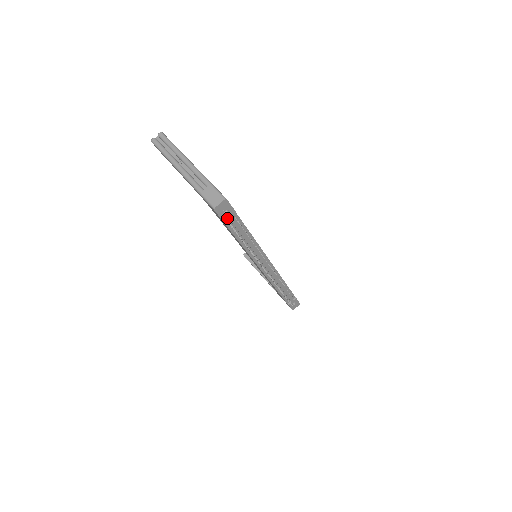
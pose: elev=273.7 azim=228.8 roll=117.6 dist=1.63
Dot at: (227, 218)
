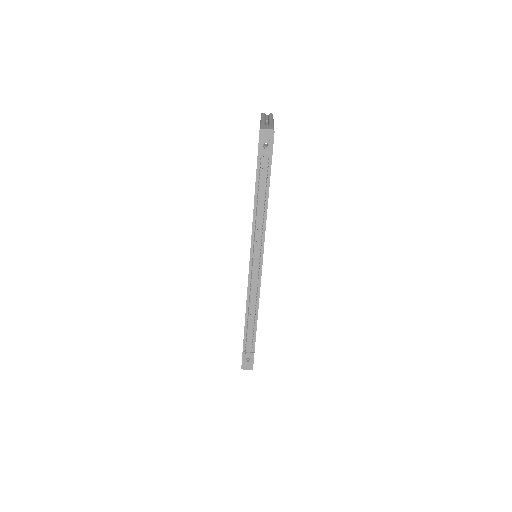
Dot at: (263, 153)
